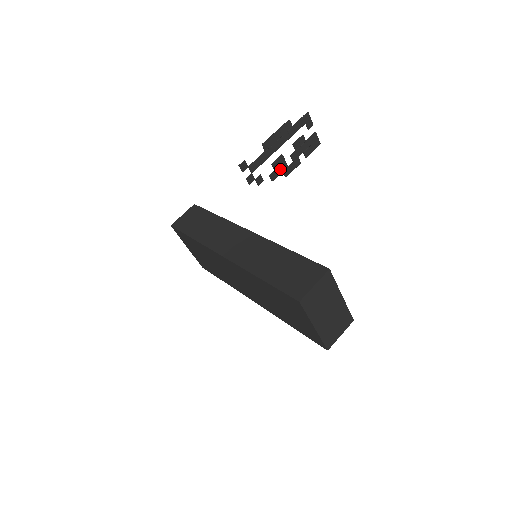
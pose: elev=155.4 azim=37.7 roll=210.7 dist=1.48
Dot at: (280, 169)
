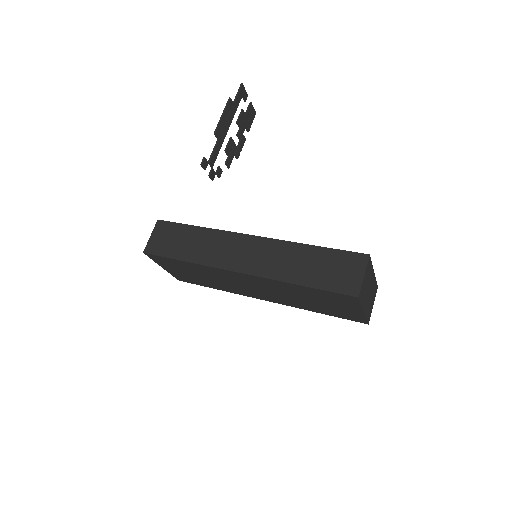
Dot at: (232, 153)
